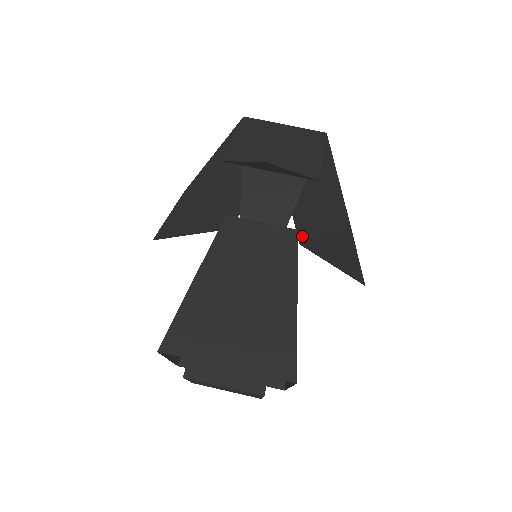
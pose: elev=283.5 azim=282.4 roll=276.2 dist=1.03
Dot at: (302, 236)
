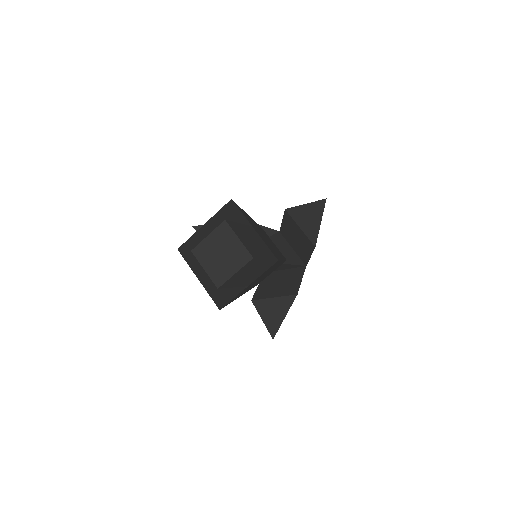
Dot at: (257, 297)
